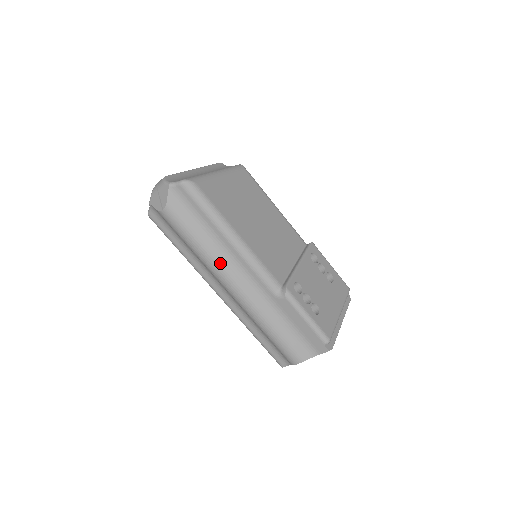
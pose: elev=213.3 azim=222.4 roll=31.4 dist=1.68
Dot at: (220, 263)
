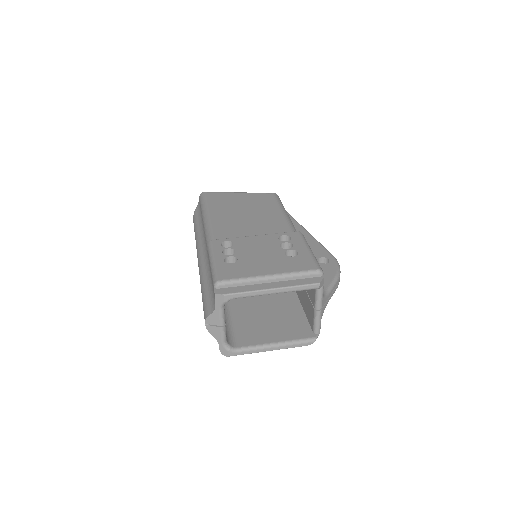
Dot at: (198, 242)
